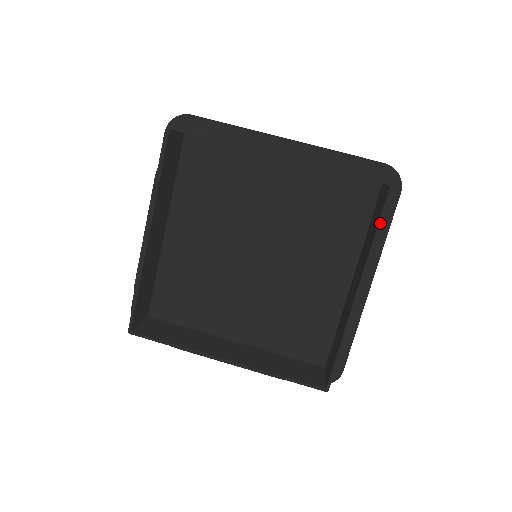
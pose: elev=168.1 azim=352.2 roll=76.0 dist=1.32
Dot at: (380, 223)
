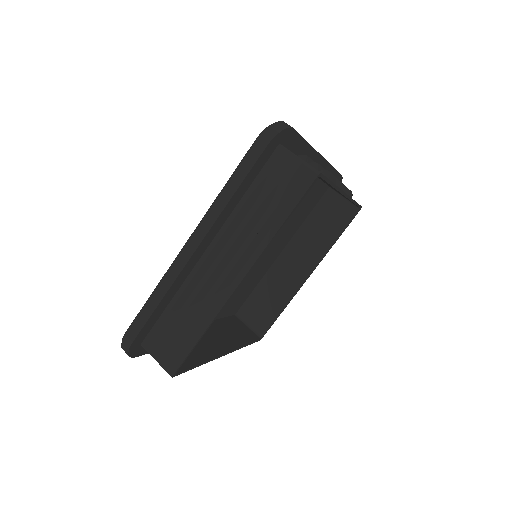
Dot at: occluded
